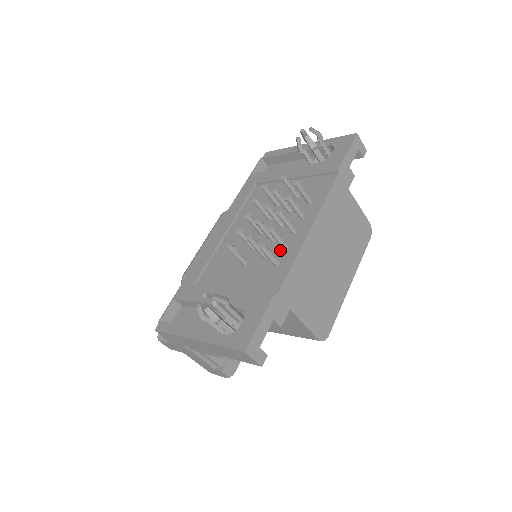
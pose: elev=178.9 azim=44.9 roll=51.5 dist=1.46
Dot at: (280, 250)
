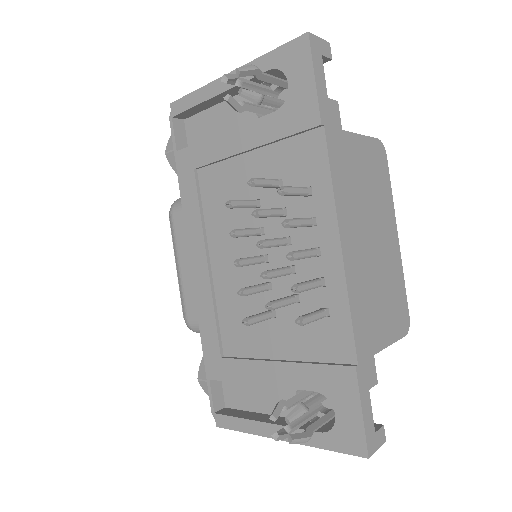
Dot at: occluded
